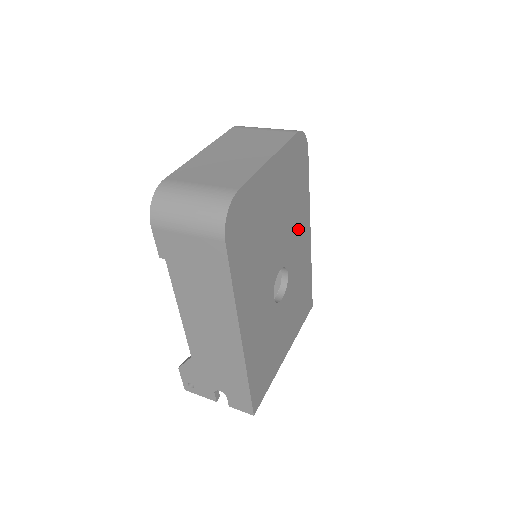
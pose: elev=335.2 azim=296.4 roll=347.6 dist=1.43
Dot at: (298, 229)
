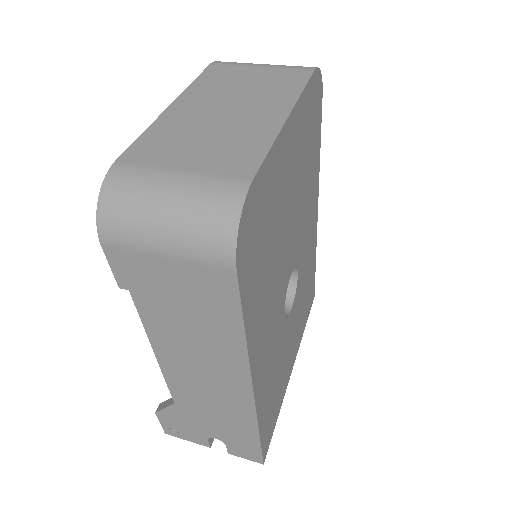
Dot at: (308, 211)
